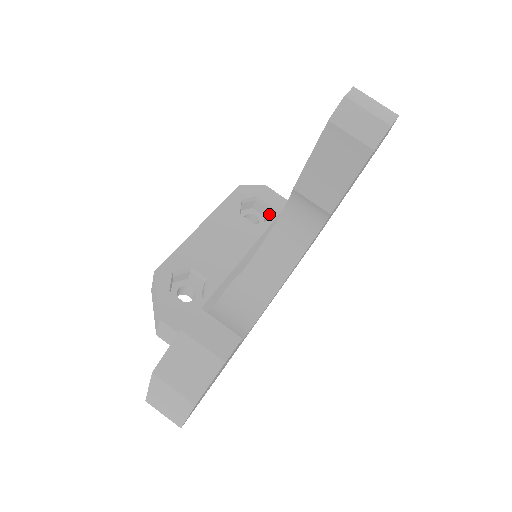
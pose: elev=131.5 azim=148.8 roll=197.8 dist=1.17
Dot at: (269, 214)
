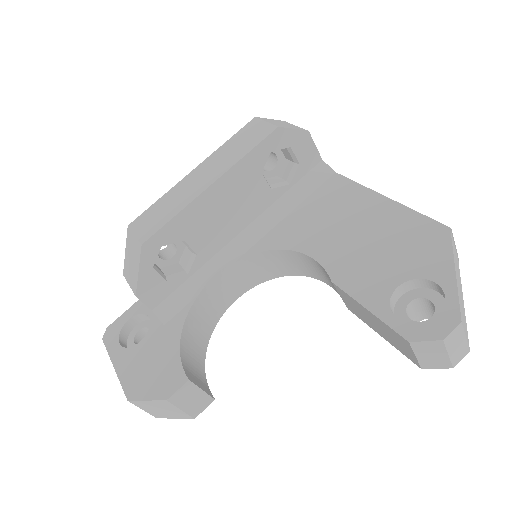
Dot at: (292, 174)
